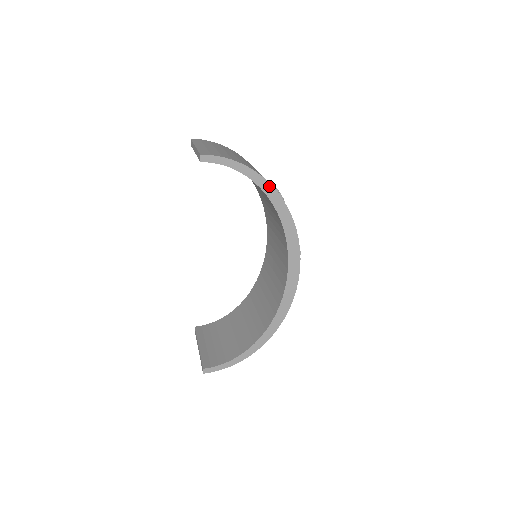
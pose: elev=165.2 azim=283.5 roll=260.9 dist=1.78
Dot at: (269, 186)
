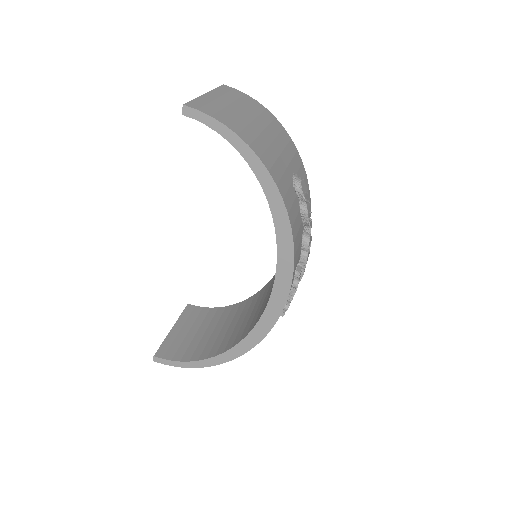
Dot at: (267, 175)
